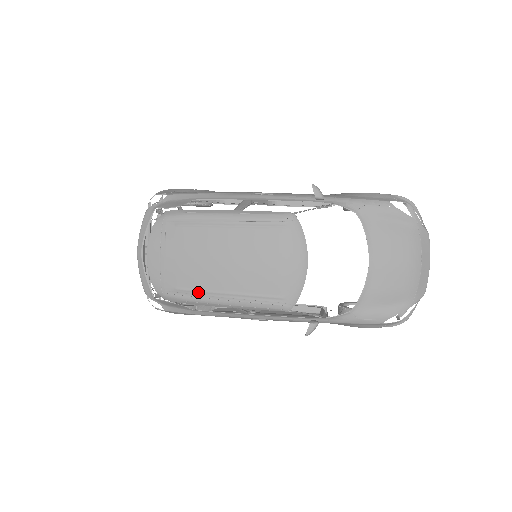
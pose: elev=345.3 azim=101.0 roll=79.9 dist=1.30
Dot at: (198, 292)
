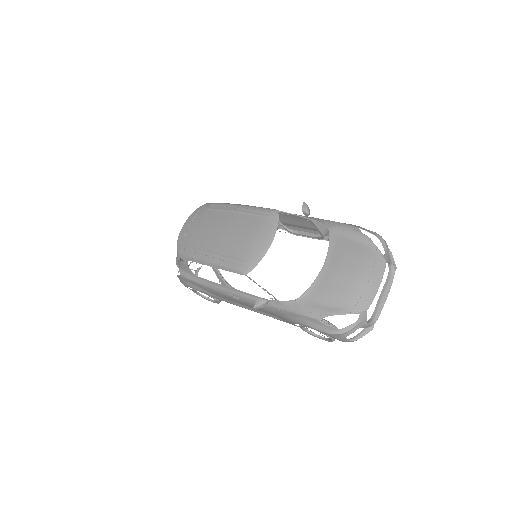
Dot at: (197, 250)
